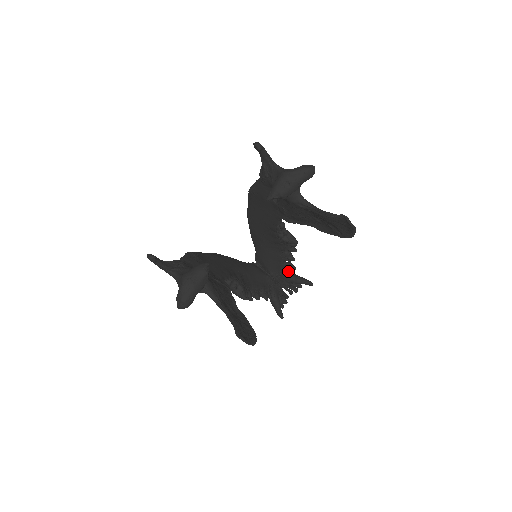
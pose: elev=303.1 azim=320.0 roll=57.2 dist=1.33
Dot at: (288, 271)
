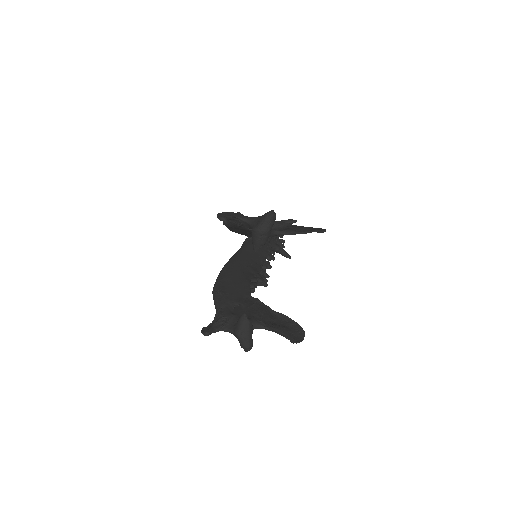
Dot at: occluded
